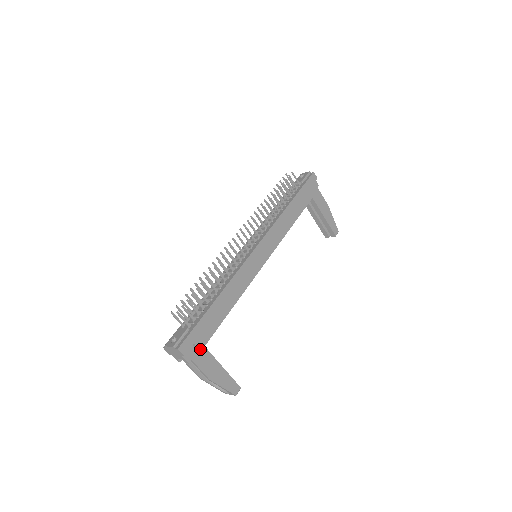
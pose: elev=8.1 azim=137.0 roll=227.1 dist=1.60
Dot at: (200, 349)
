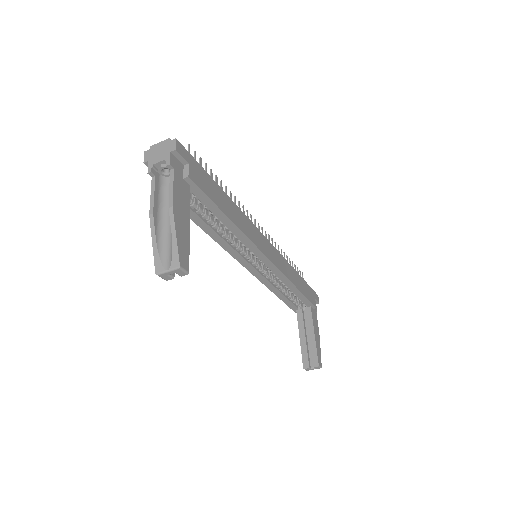
Dot at: (189, 175)
